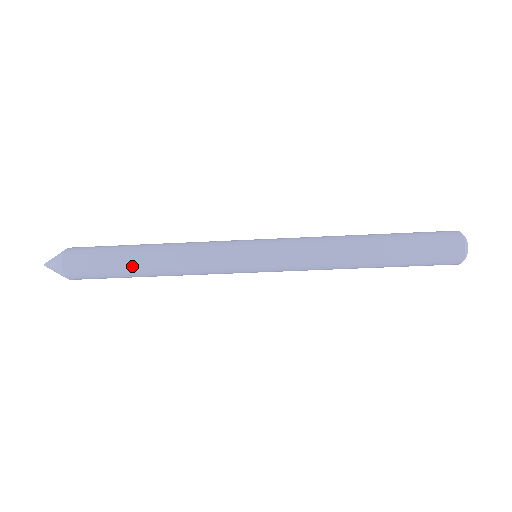
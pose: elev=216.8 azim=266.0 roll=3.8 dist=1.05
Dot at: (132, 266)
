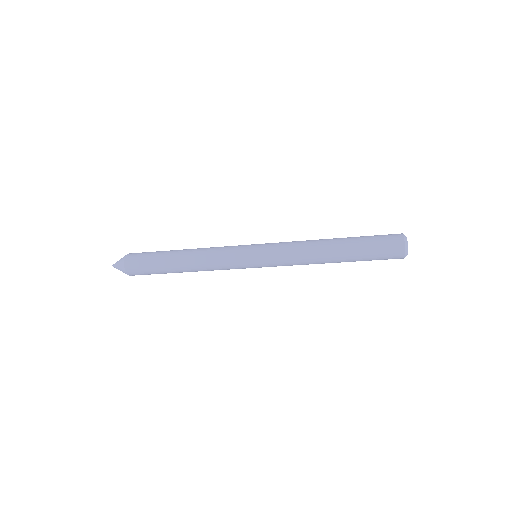
Dot at: (173, 272)
